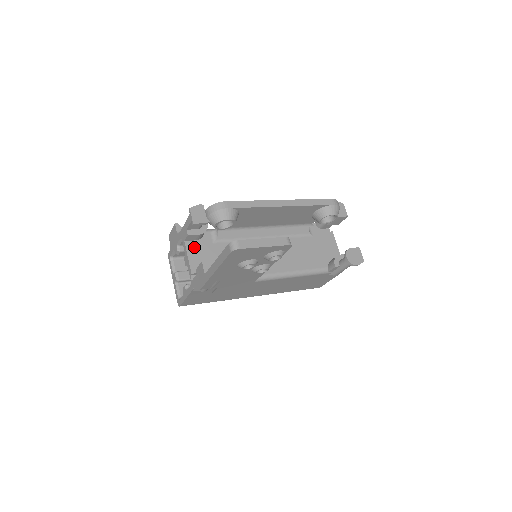
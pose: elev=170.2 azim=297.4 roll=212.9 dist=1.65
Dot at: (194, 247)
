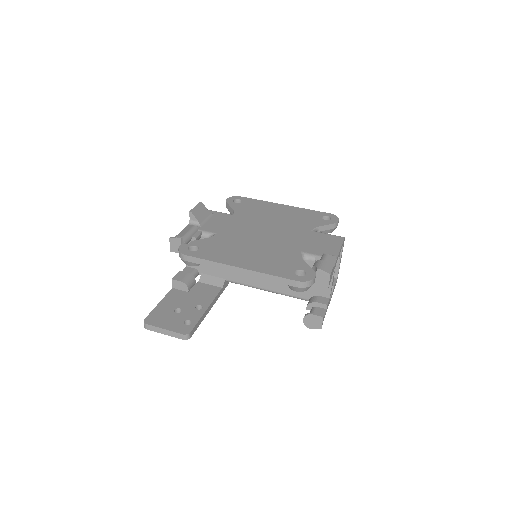
Dot at: occluded
